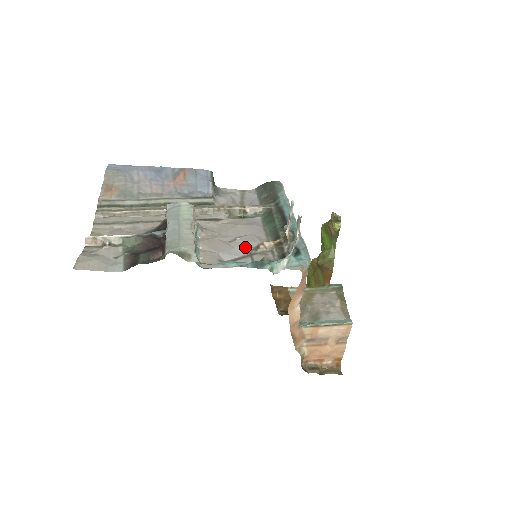
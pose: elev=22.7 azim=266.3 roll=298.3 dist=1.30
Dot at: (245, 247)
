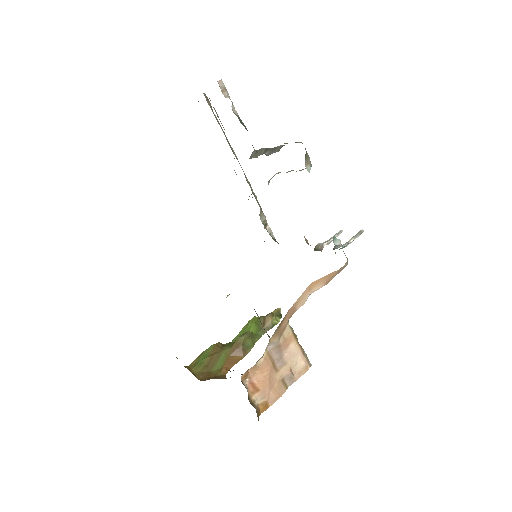
Dot at: occluded
